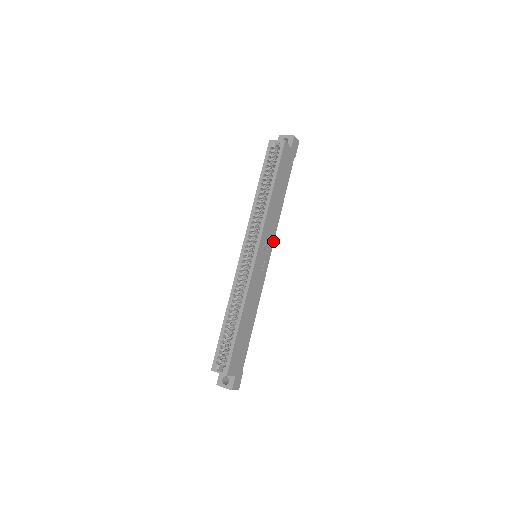
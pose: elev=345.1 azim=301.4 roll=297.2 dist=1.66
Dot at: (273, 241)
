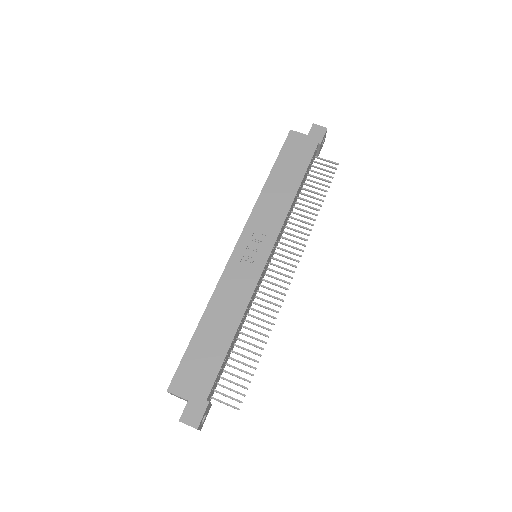
Dot at: (277, 234)
